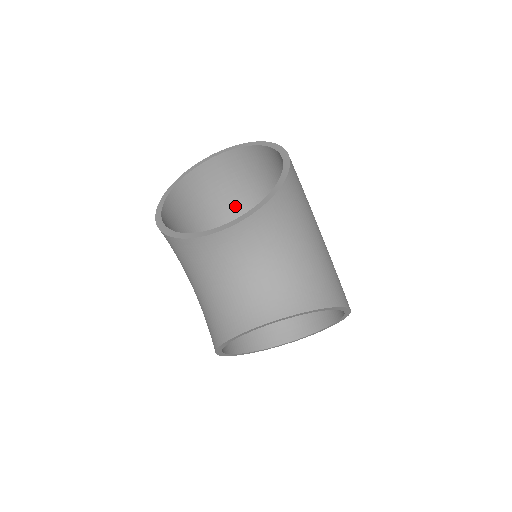
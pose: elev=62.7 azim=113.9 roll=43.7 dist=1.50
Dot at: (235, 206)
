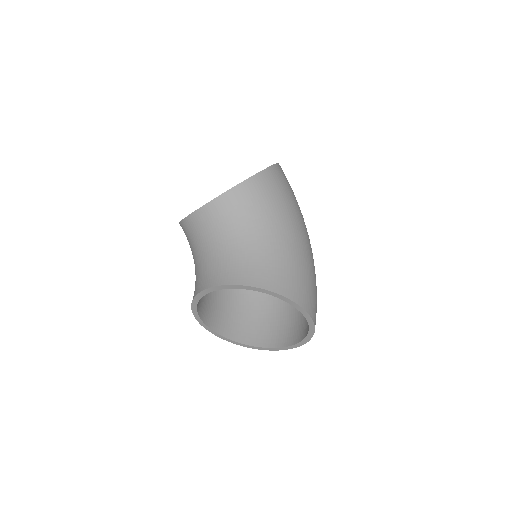
Dot at: occluded
